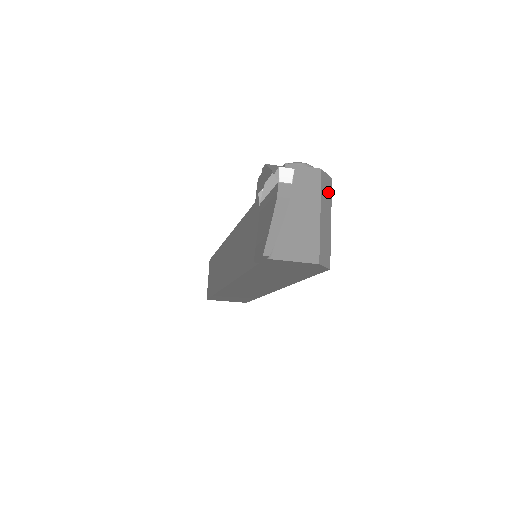
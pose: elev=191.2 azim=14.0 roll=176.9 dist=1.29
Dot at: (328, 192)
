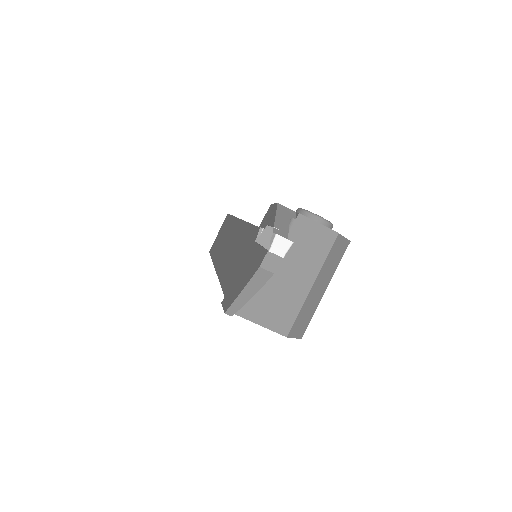
Dot at: (337, 257)
